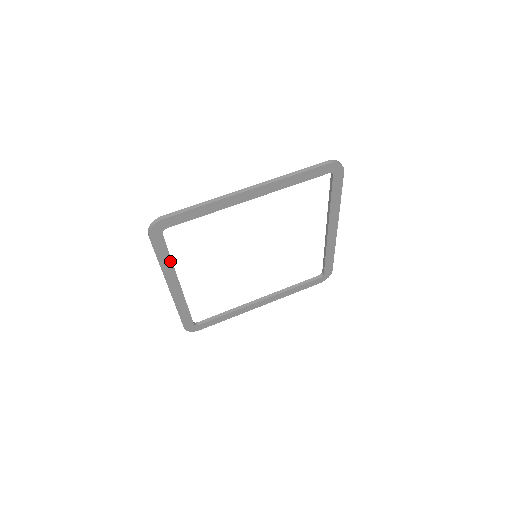
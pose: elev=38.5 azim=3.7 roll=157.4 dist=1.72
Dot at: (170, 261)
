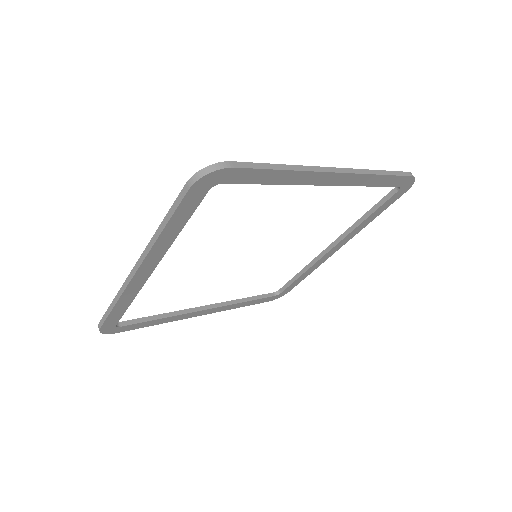
Dot at: (165, 318)
